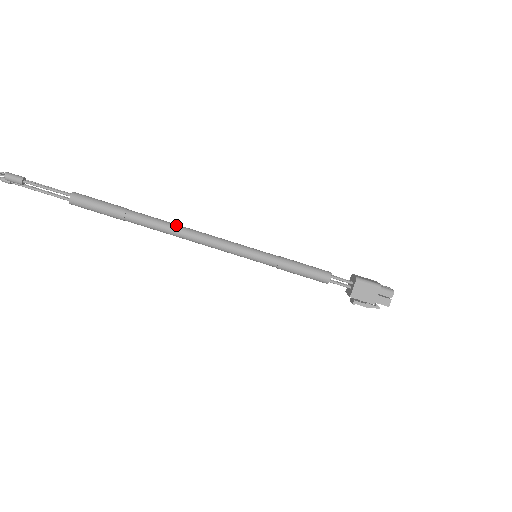
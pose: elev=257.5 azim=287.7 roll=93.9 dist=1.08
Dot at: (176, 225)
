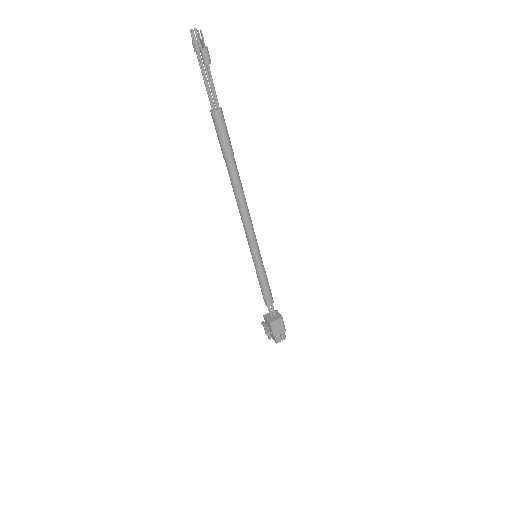
Dot at: occluded
